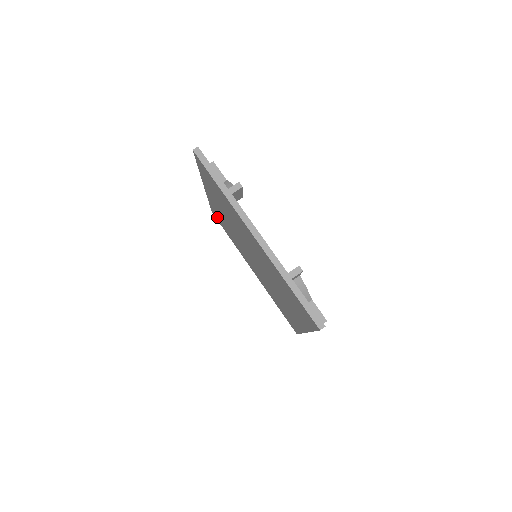
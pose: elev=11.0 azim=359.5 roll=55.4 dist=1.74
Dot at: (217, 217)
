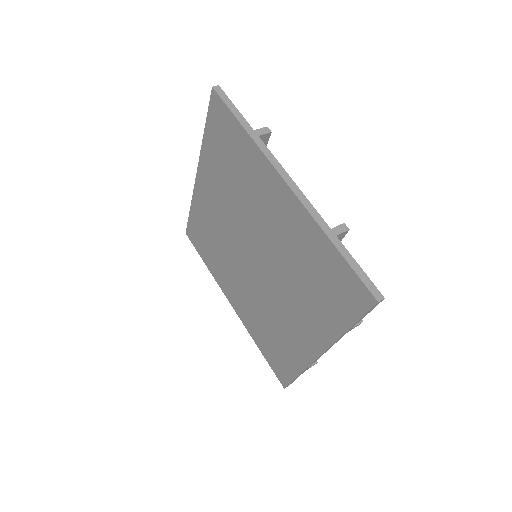
Dot at: (195, 233)
